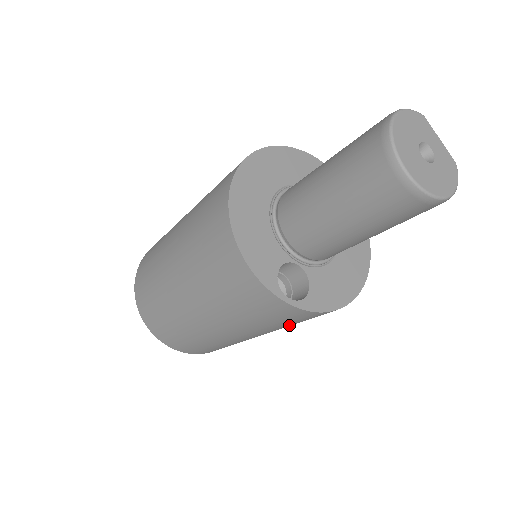
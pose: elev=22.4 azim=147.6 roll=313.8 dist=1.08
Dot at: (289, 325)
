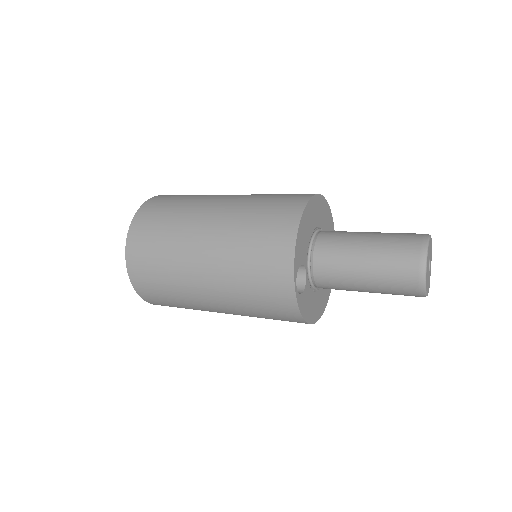
Dot at: (255, 310)
